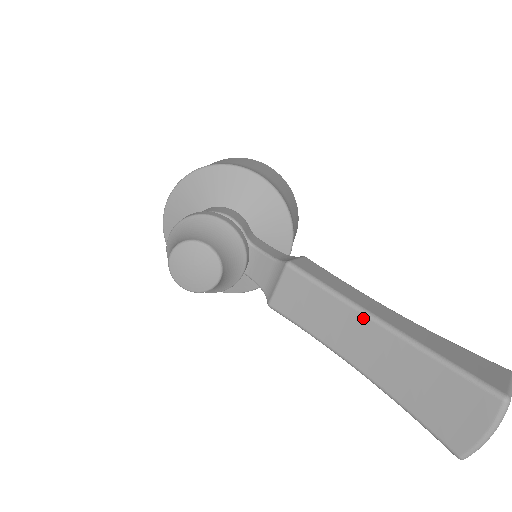
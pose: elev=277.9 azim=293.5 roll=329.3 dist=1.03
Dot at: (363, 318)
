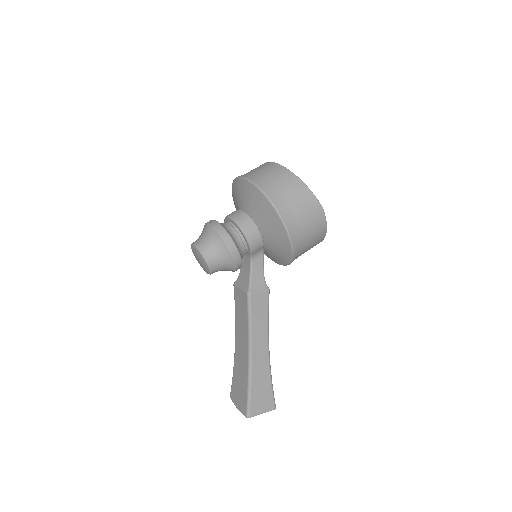
Dot at: (247, 345)
